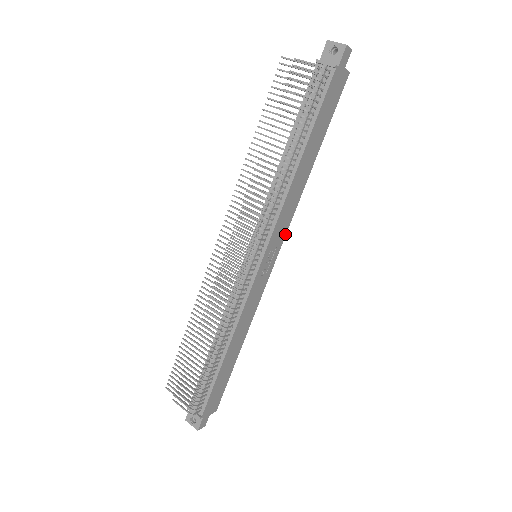
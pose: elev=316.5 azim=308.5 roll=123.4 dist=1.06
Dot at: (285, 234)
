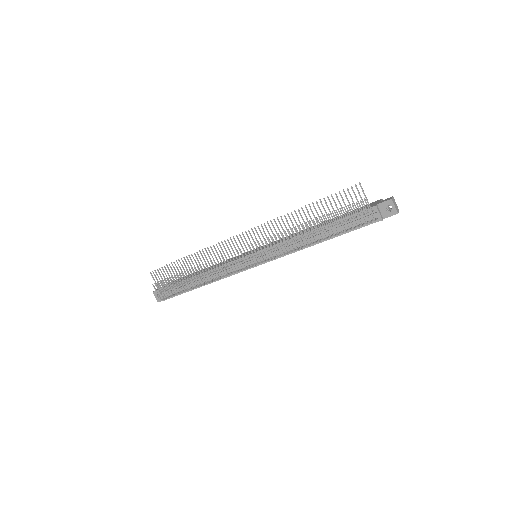
Dot at: occluded
